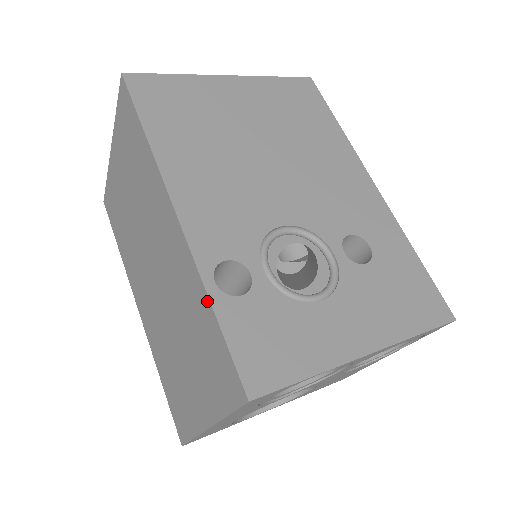
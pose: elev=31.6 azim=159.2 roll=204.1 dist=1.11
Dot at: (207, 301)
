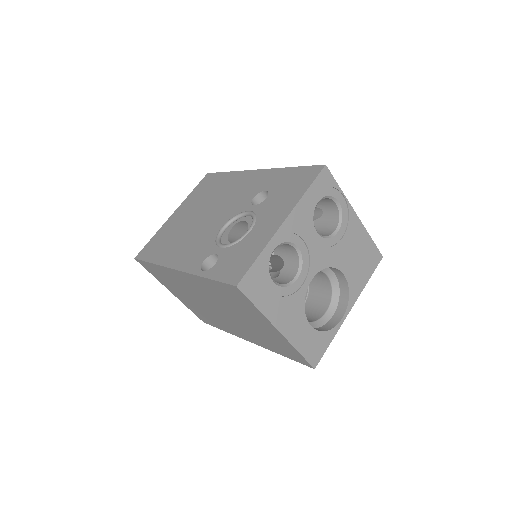
Dot at: (205, 279)
